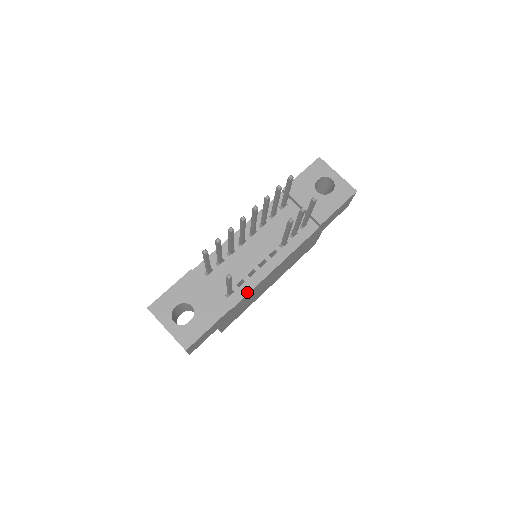
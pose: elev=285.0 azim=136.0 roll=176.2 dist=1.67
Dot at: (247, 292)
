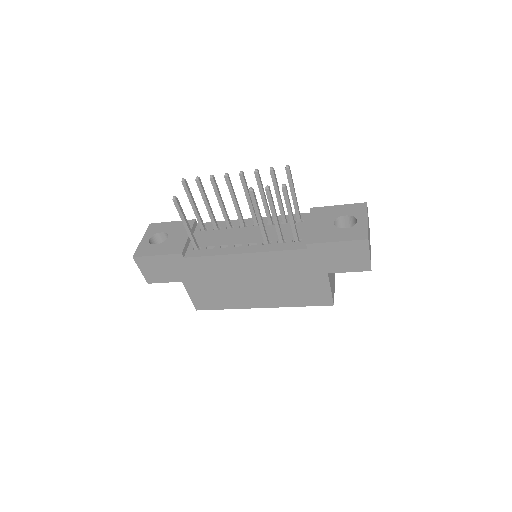
Dot at: (206, 255)
